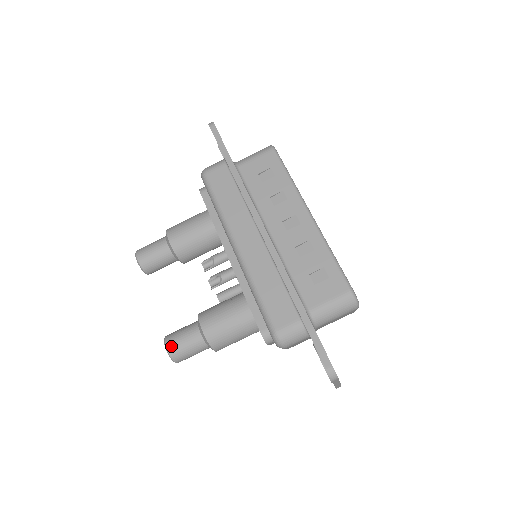
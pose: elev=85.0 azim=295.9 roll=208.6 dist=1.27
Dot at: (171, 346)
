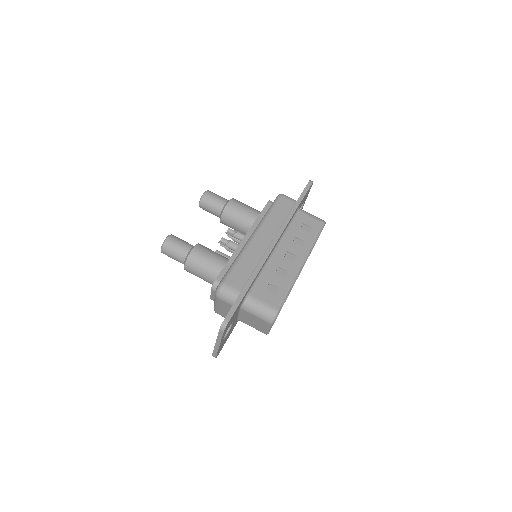
Dot at: (170, 240)
